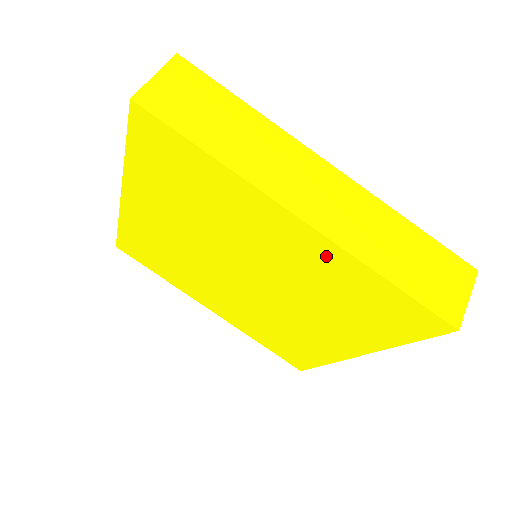
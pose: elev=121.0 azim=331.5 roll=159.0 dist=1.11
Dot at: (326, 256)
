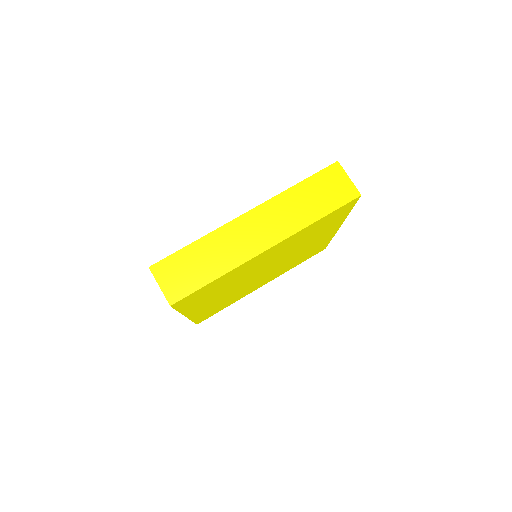
Dot at: (290, 240)
